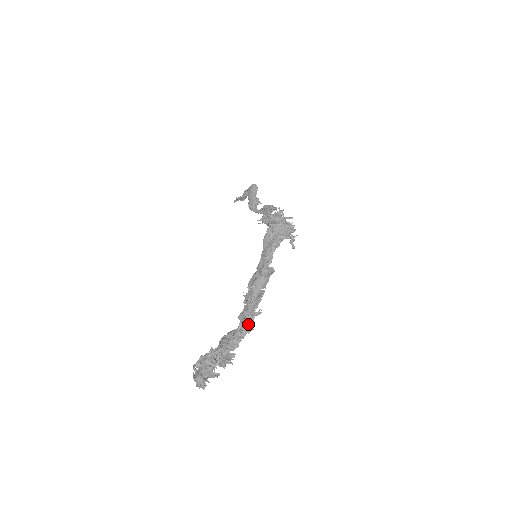
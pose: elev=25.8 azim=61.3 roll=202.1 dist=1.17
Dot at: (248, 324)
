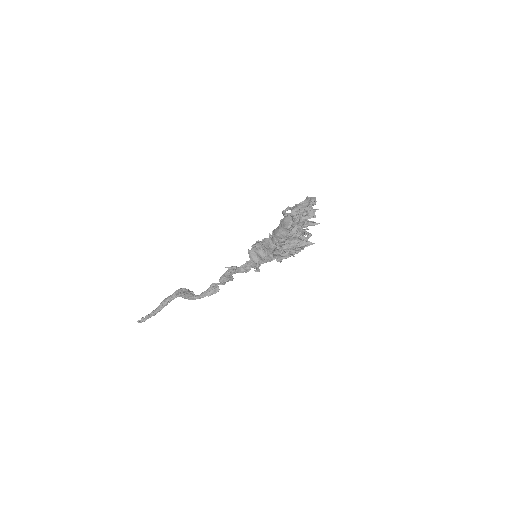
Dot at: occluded
